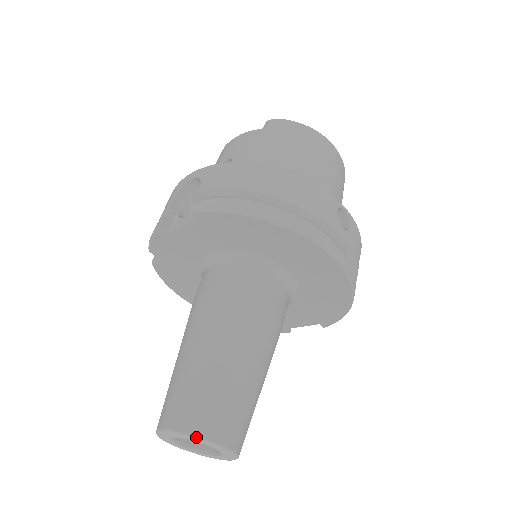
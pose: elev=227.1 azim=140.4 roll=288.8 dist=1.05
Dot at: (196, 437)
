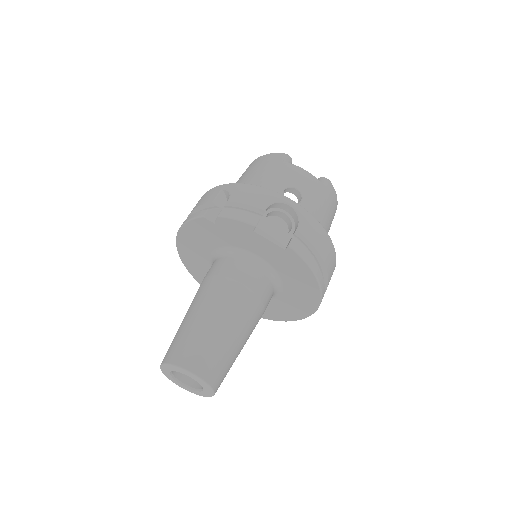
Dot at: (211, 388)
